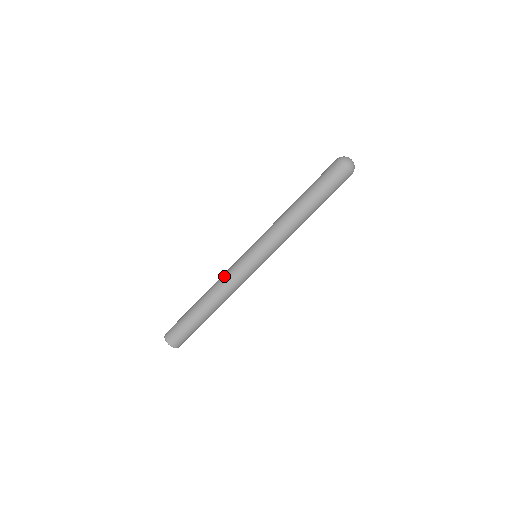
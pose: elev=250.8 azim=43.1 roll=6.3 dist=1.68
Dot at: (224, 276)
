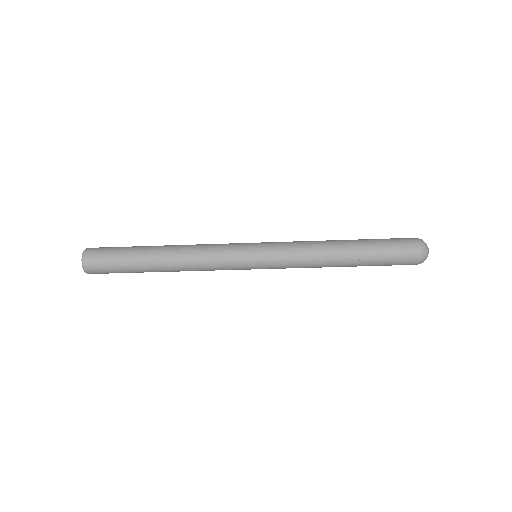
Dot at: (207, 245)
